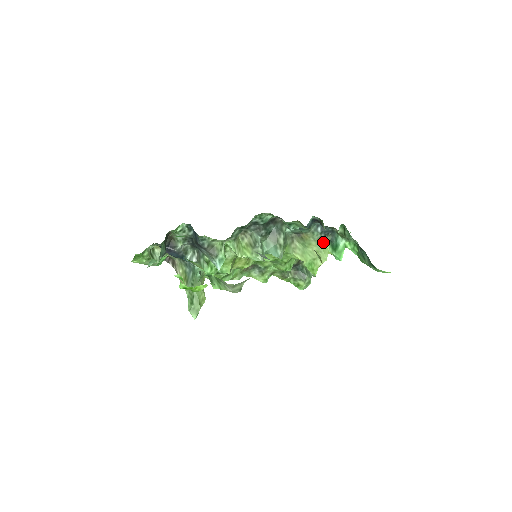
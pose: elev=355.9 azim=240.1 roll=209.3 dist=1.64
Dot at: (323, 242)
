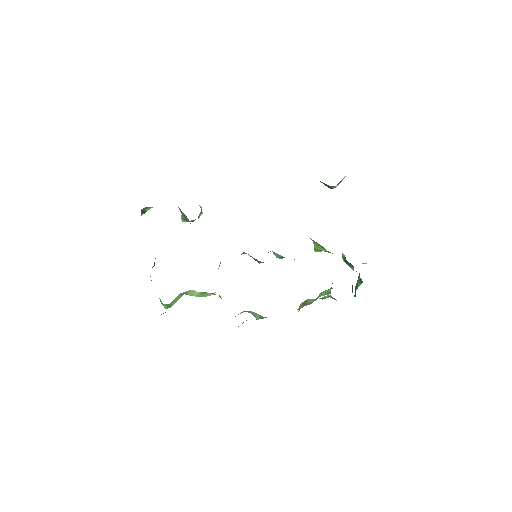
Dot at: occluded
